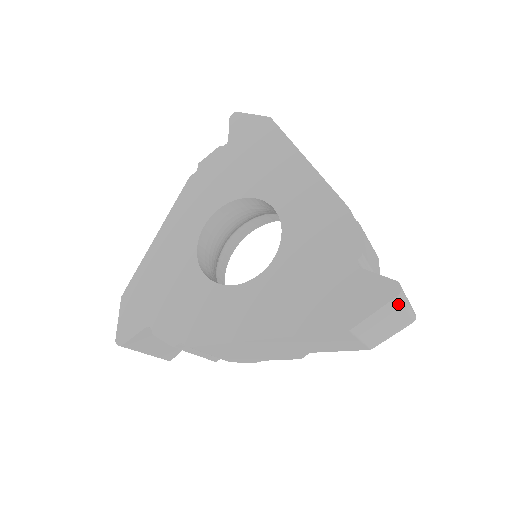
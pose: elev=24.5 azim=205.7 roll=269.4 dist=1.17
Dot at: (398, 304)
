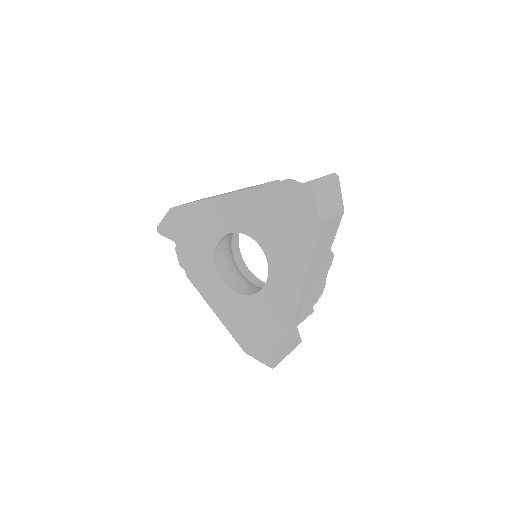
Dot at: occluded
